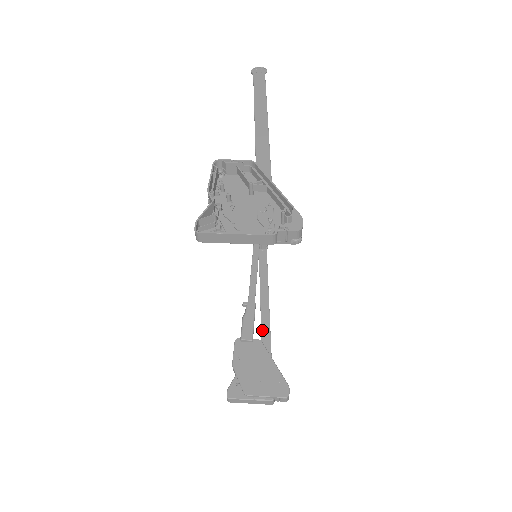
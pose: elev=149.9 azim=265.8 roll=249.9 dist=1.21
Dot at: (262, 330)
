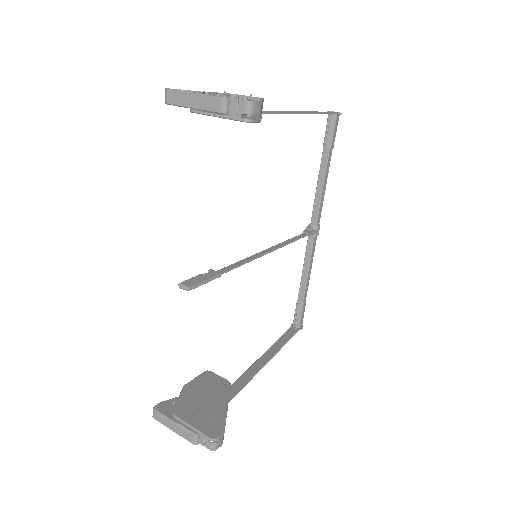
Dot at: (240, 378)
